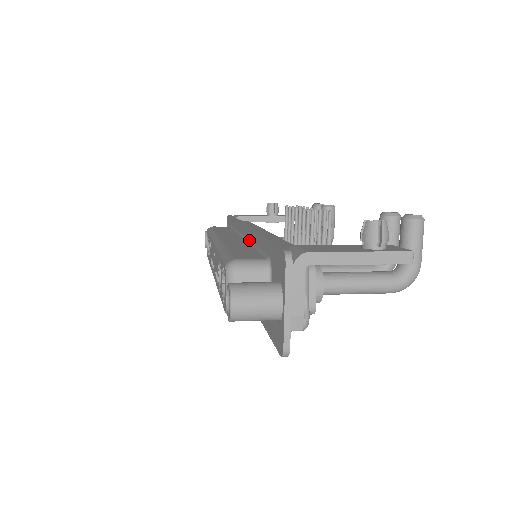
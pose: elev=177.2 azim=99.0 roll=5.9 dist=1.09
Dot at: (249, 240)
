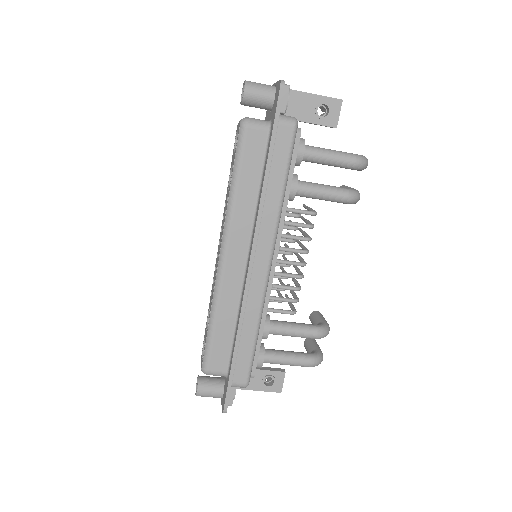
Dot at: occluded
